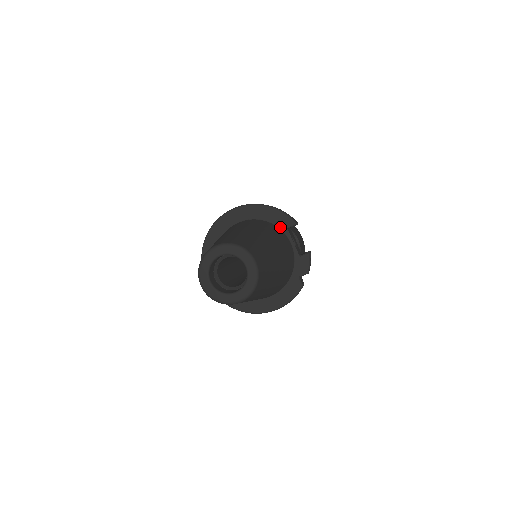
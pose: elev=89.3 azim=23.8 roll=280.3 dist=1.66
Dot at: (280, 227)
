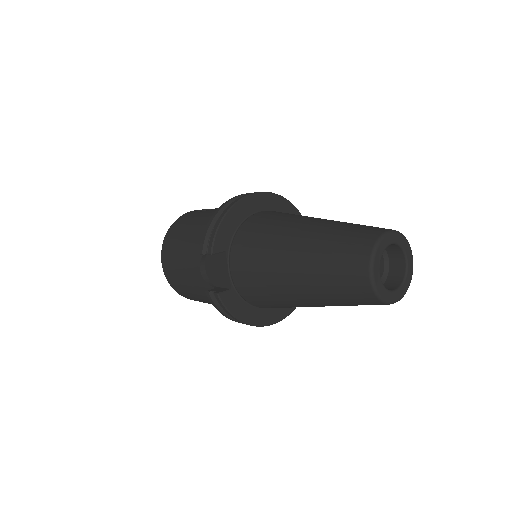
Dot at: occluded
